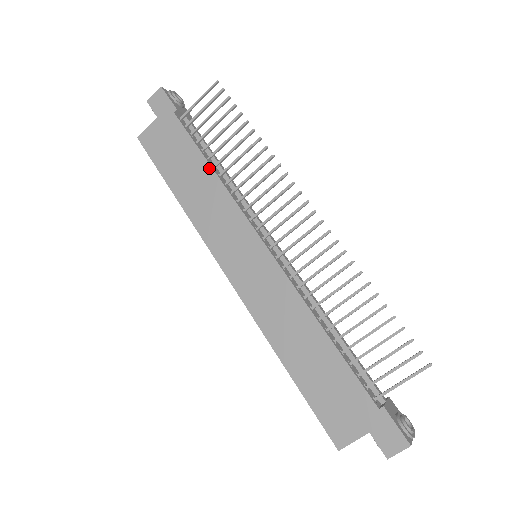
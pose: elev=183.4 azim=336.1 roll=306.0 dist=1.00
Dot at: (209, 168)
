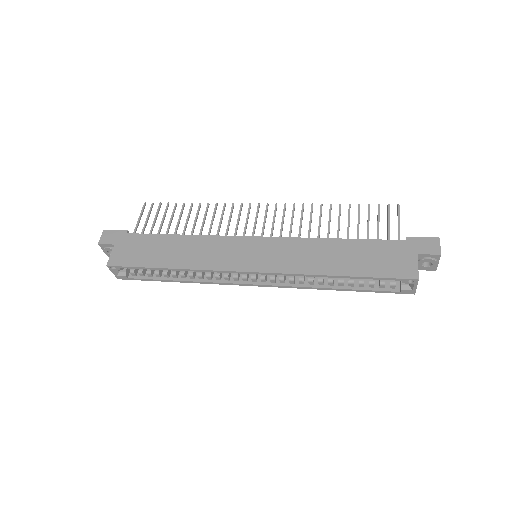
Dot at: (181, 236)
